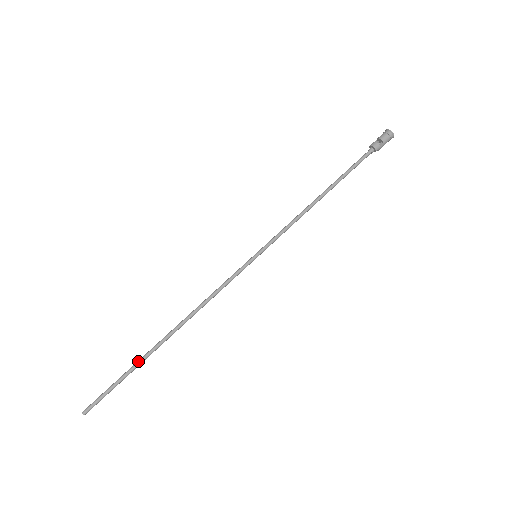
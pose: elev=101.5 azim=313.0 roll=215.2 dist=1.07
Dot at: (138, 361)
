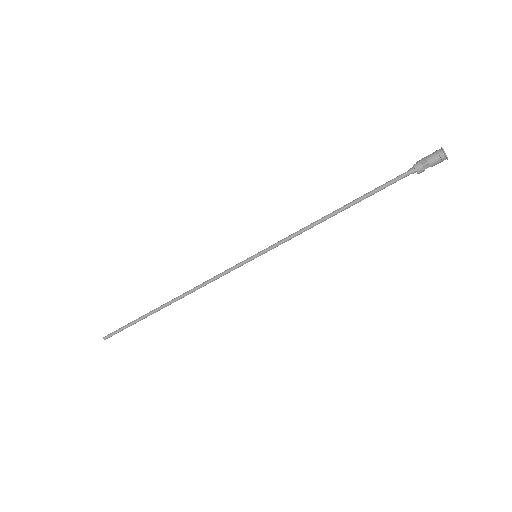
Dot at: (146, 317)
